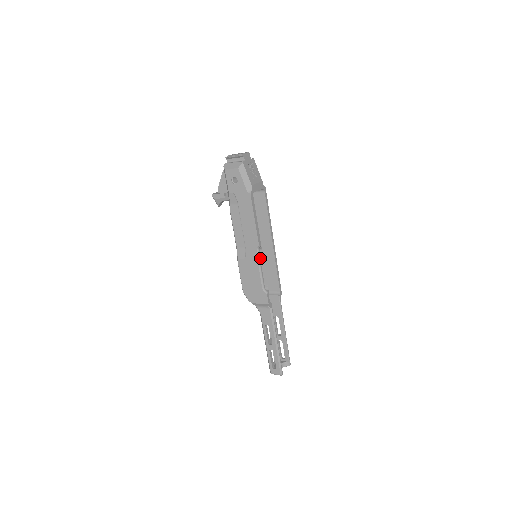
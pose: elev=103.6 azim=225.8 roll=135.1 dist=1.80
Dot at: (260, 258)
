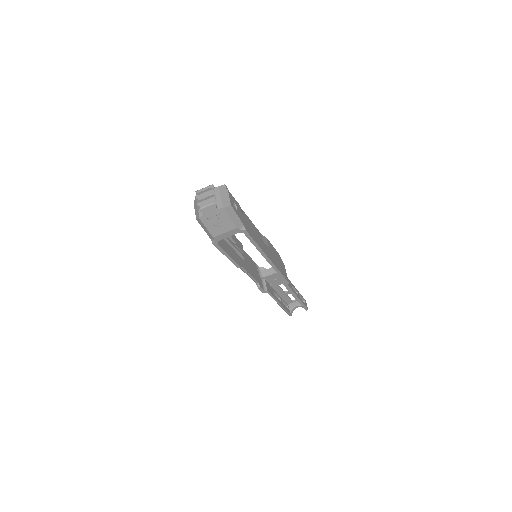
Dot at: (245, 271)
